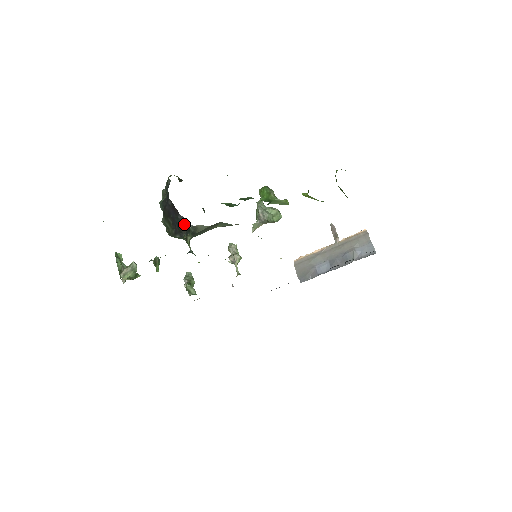
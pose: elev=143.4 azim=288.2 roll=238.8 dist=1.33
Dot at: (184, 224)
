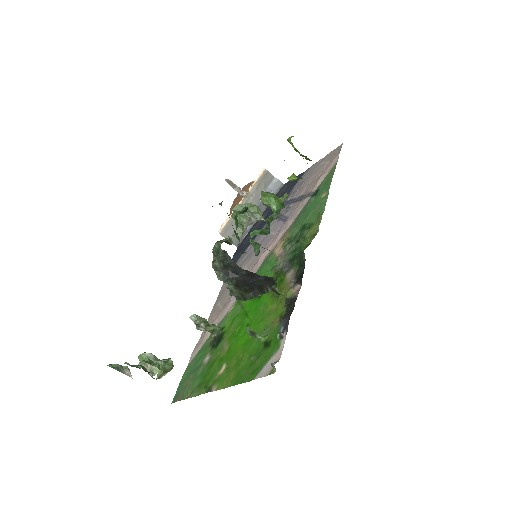
Dot at: (267, 281)
